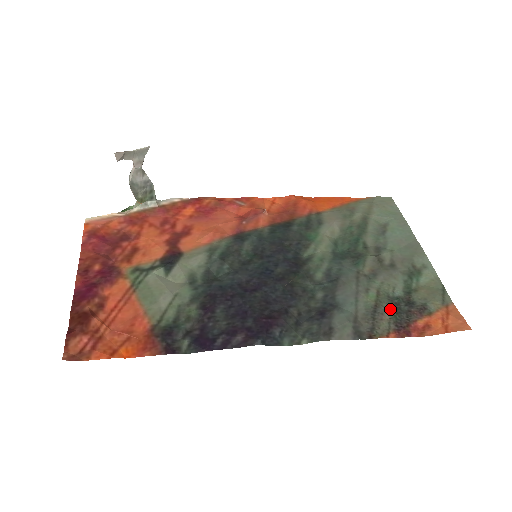
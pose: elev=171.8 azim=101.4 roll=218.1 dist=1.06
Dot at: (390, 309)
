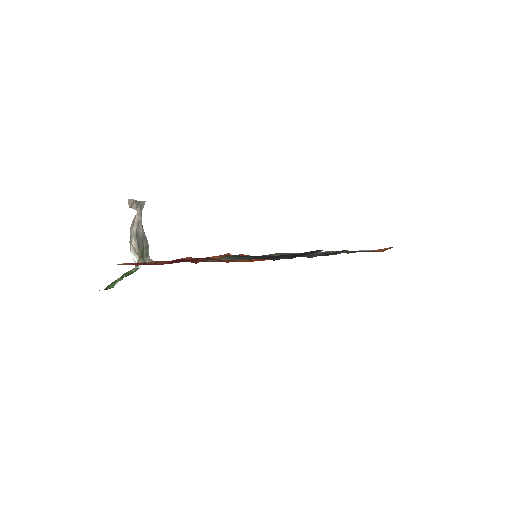
Dot at: occluded
